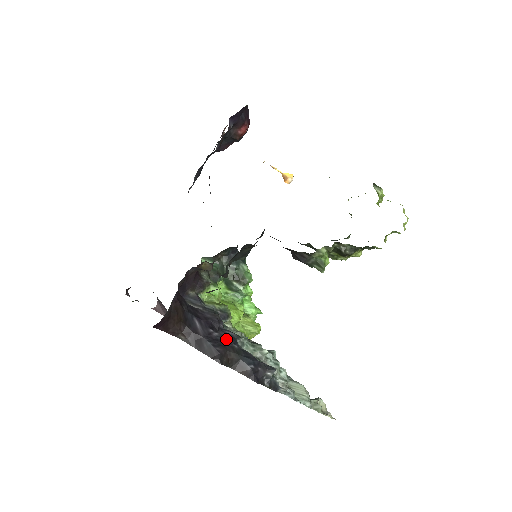
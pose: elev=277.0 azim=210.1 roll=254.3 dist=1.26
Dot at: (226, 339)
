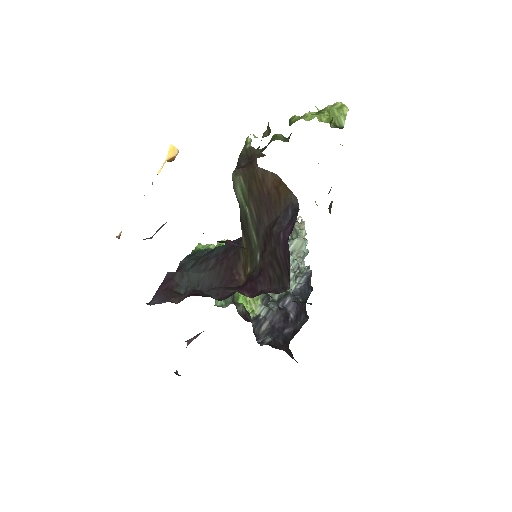
Dot at: (297, 308)
